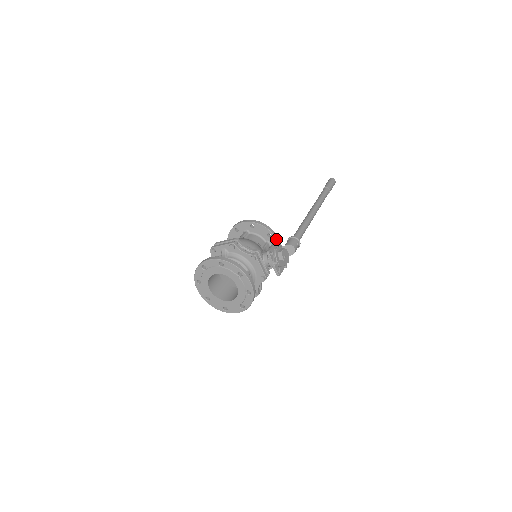
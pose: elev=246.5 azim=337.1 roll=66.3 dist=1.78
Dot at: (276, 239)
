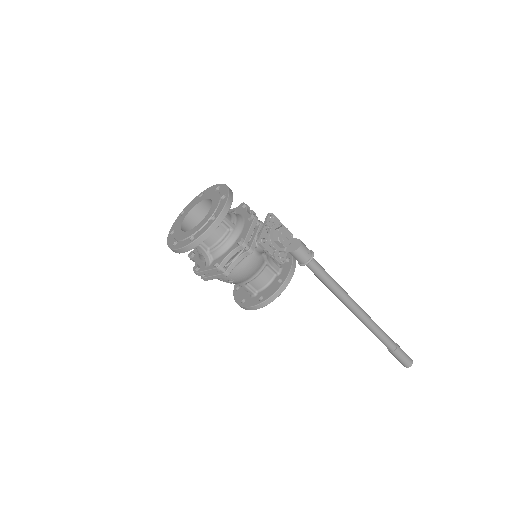
Dot at: (290, 232)
